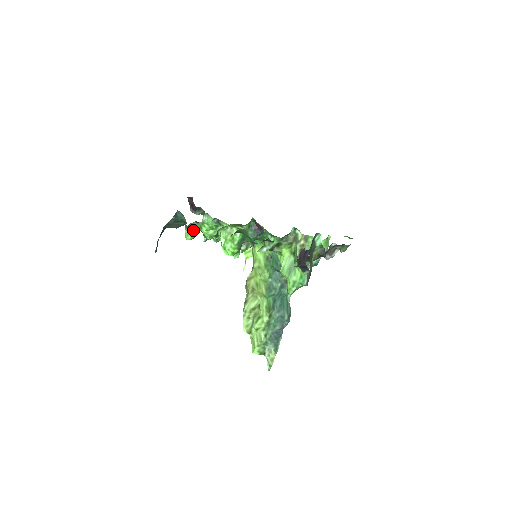
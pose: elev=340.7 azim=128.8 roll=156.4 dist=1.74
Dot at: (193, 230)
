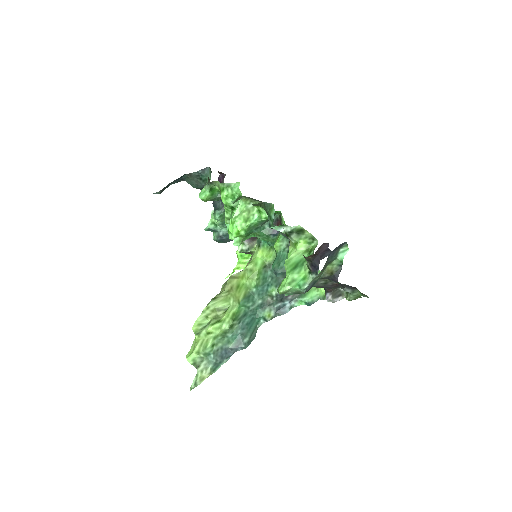
Dot at: (211, 192)
